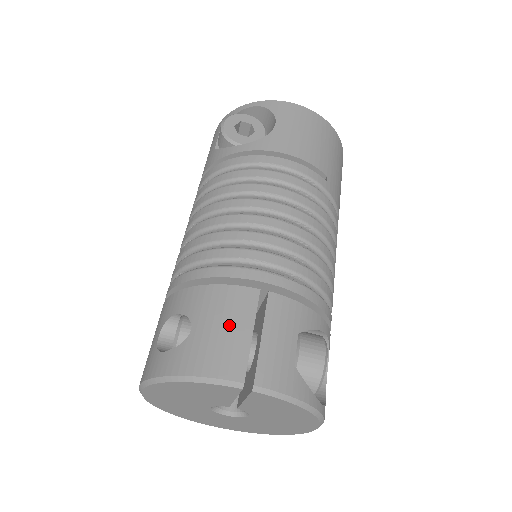
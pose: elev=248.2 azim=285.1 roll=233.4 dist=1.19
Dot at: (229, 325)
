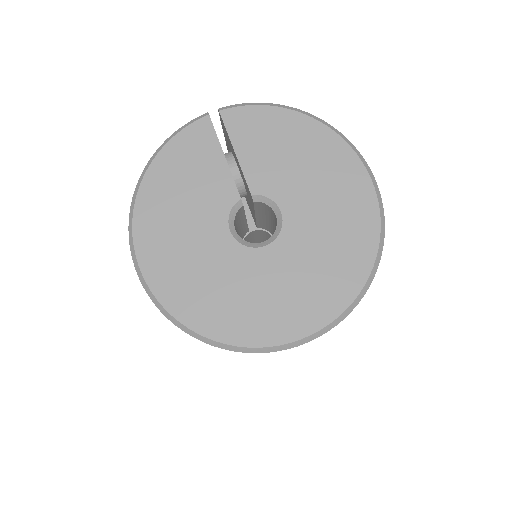
Dot at: occluded
